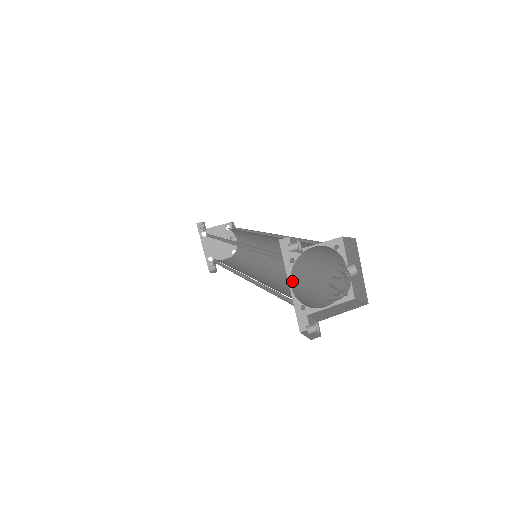
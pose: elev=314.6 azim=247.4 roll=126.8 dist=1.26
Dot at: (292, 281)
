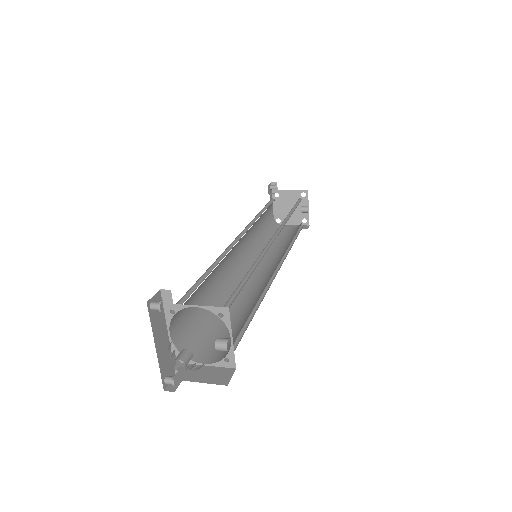
Dot at: (250, 304)
